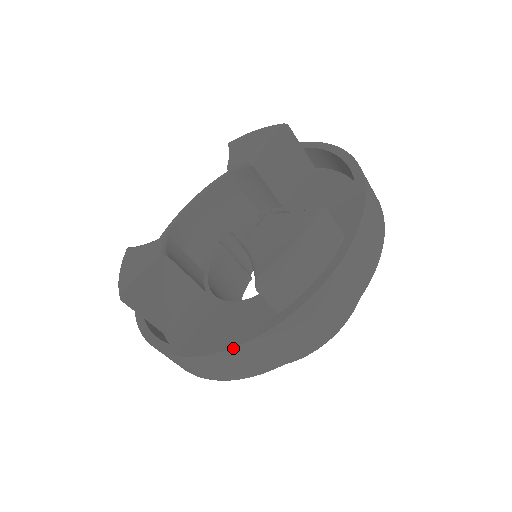
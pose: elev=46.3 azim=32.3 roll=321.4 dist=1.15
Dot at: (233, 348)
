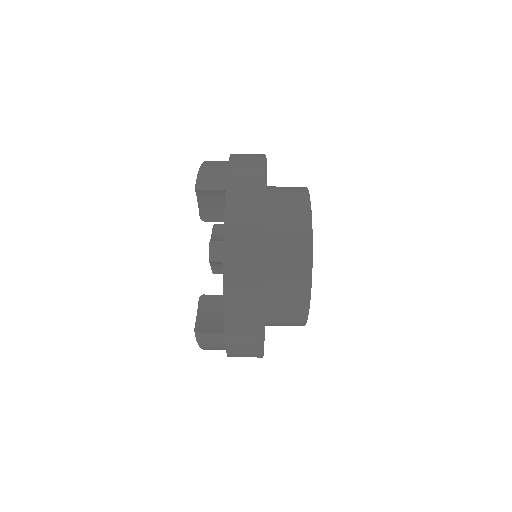
Dot at: (225, 220)
